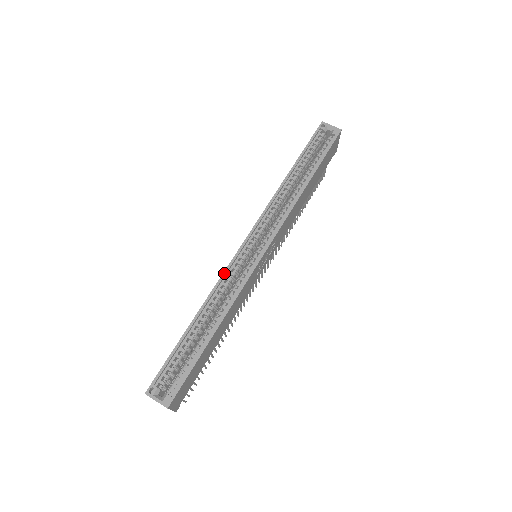
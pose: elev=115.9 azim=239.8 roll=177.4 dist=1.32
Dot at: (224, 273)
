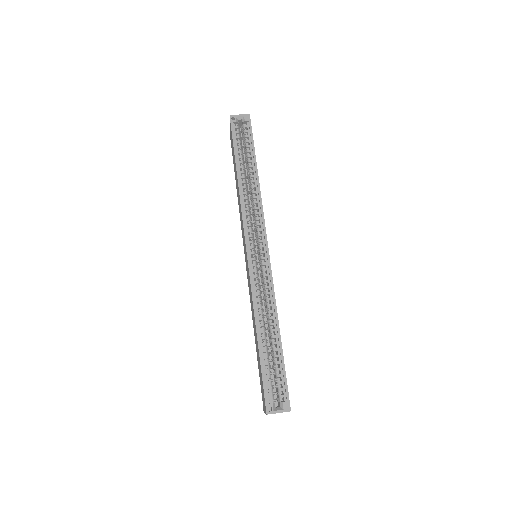
Dot at: (251, 286)
